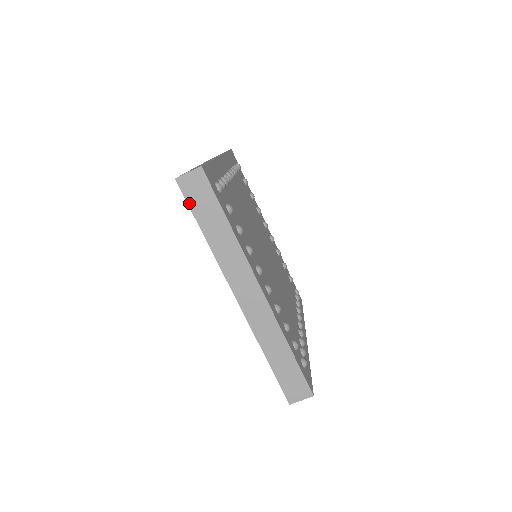
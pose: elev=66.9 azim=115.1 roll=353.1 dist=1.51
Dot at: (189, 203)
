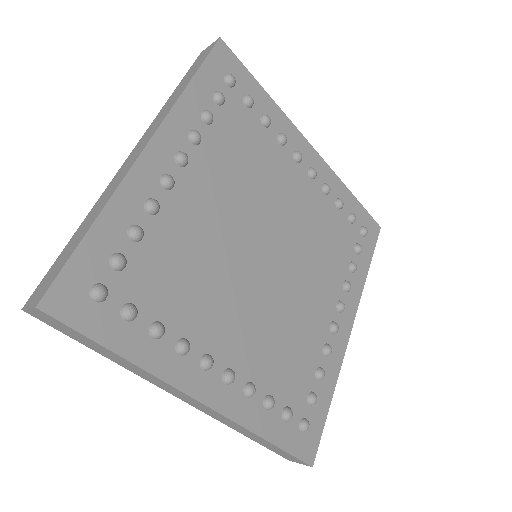
Dot at: (59, 330)
